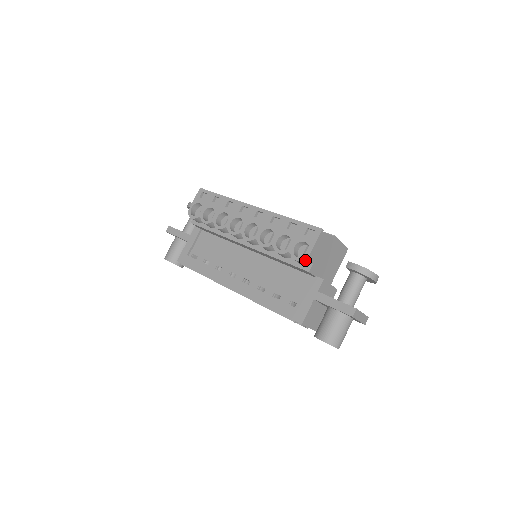
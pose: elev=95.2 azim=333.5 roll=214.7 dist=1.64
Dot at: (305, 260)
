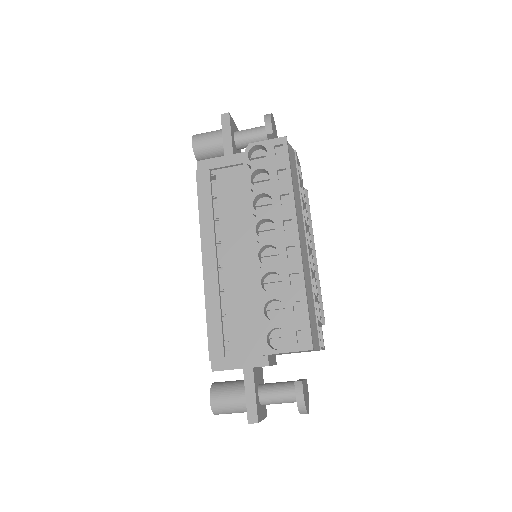
Dot at: (269, 351)
